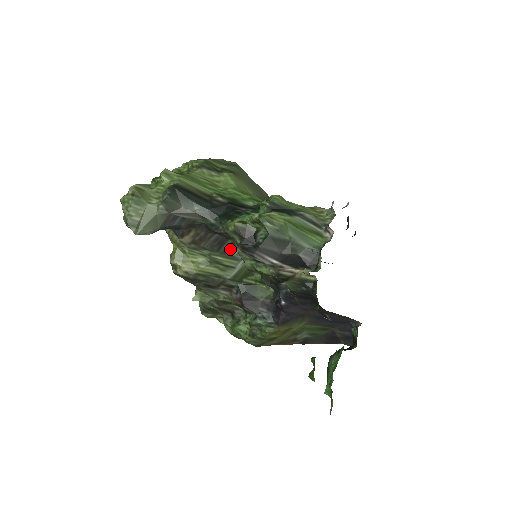
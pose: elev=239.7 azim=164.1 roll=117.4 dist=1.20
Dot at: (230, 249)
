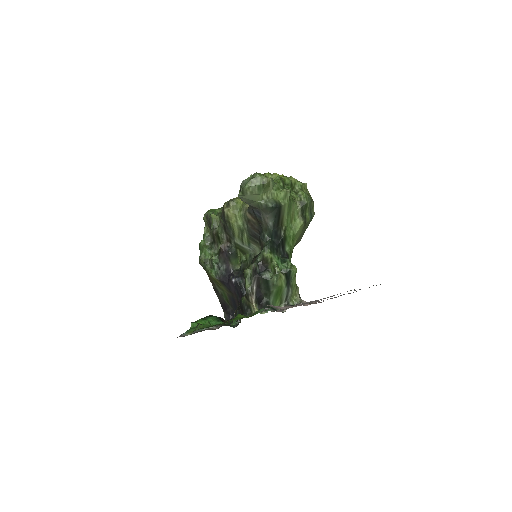
Dot at: (254, 241)
